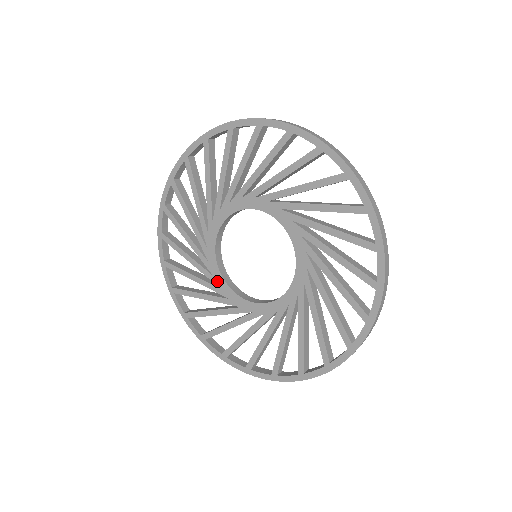
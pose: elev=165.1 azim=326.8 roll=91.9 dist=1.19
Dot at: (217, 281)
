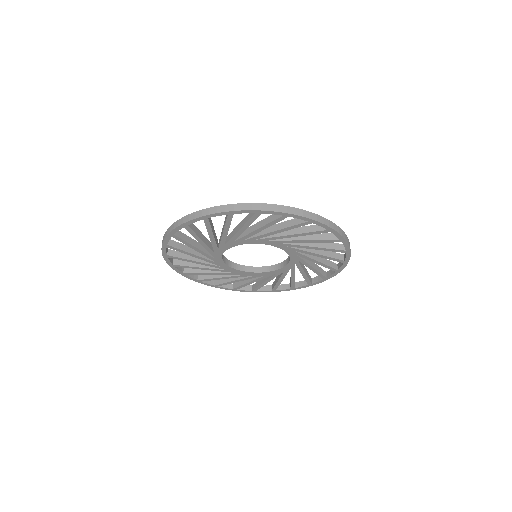
Dot at: (218, 252)
